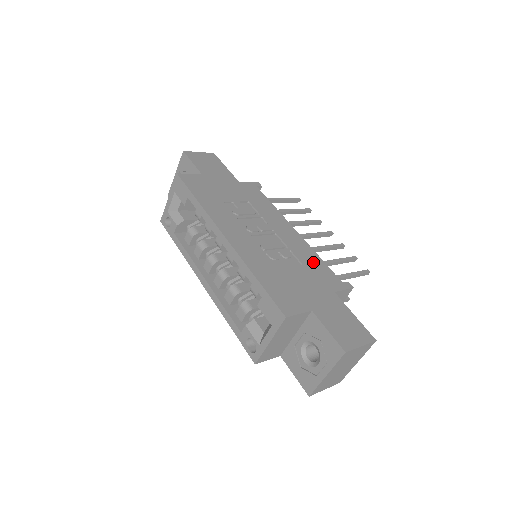
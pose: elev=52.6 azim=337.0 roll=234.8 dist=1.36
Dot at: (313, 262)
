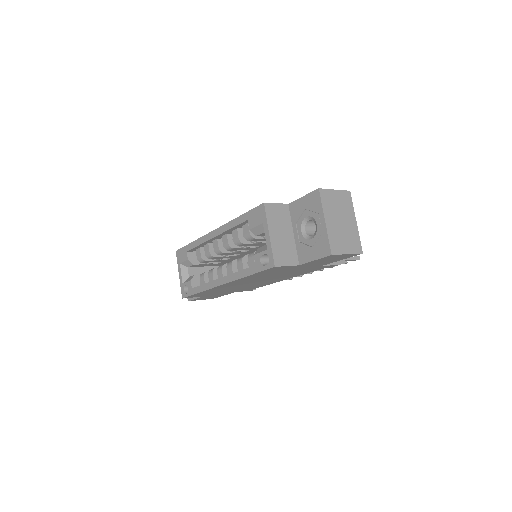
Dot at: occluded
